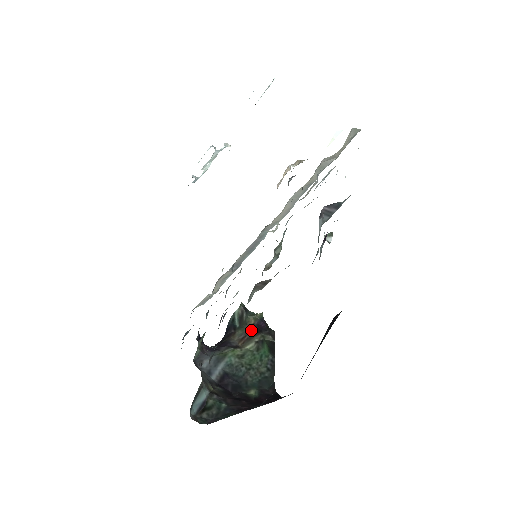
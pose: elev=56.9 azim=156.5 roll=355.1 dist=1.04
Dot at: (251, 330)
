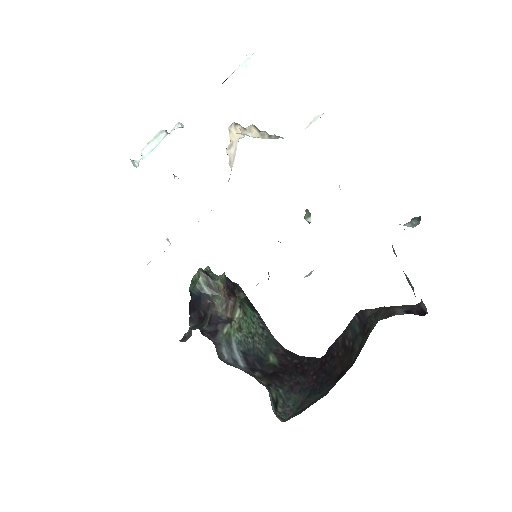
Dot at: (227, 296)
